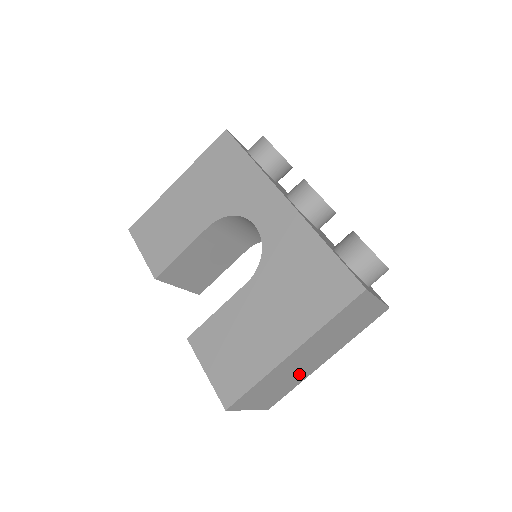
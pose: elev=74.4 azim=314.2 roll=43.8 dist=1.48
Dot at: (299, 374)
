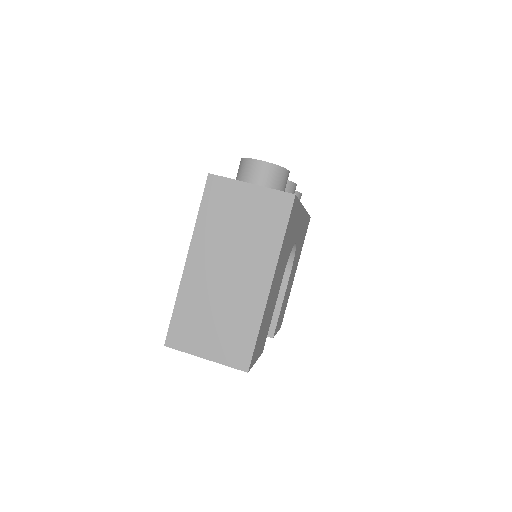
Dot at: (239, 304)
